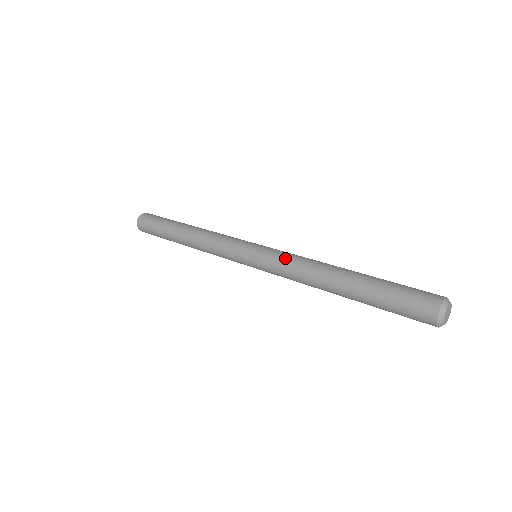
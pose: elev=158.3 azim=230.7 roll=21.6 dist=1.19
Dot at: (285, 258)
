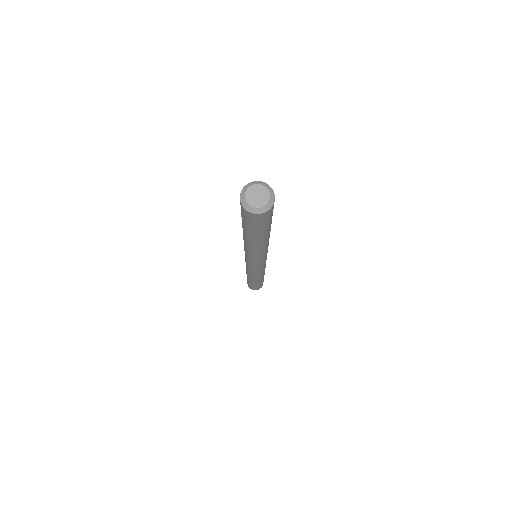
Dot at: occluded
